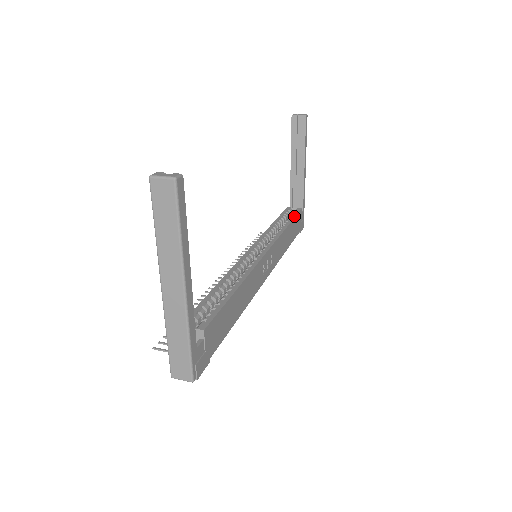
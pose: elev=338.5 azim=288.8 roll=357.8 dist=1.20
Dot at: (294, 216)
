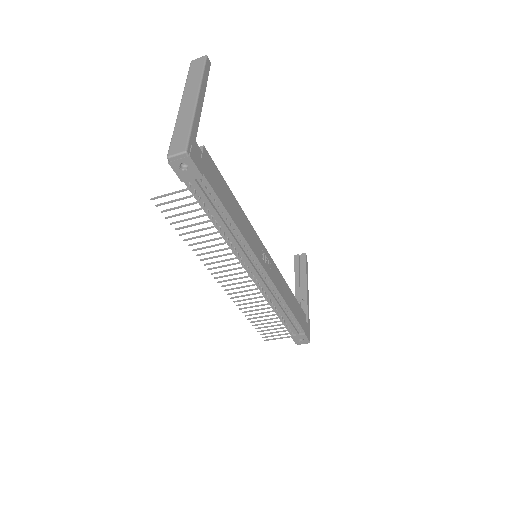
Dot at: (297, 302)
